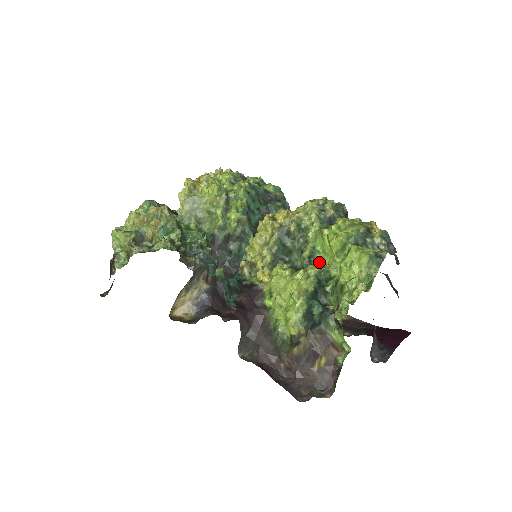
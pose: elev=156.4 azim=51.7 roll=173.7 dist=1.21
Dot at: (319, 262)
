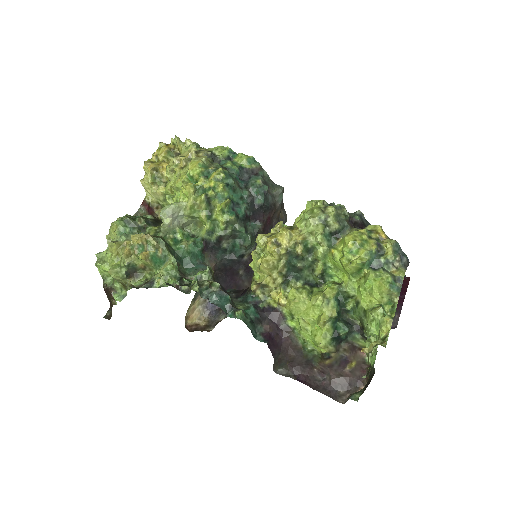
Dot at: (332, 276)
